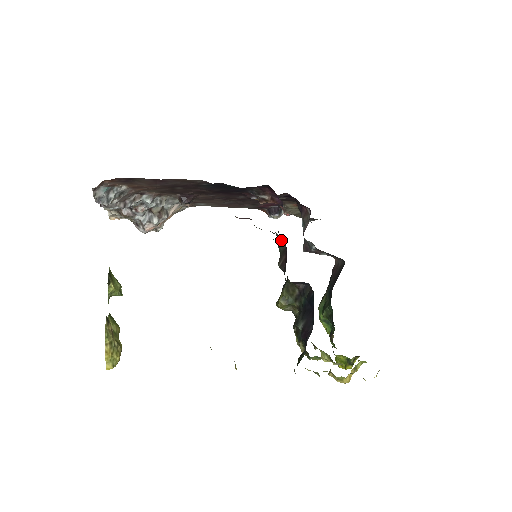
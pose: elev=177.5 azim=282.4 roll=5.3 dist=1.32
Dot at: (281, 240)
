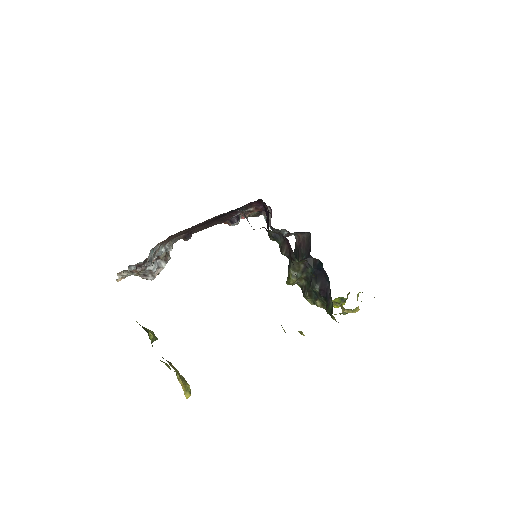
Dot at: (278, 235)
